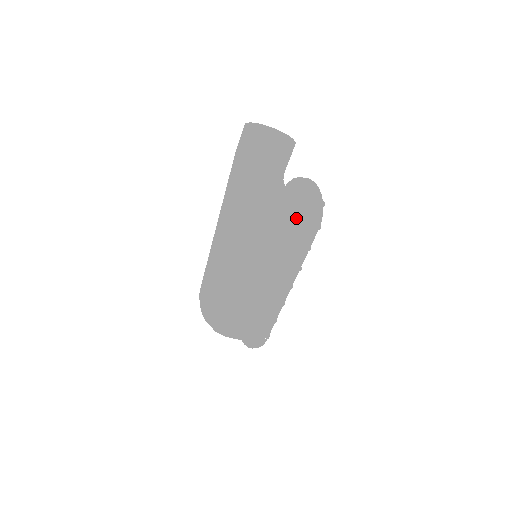
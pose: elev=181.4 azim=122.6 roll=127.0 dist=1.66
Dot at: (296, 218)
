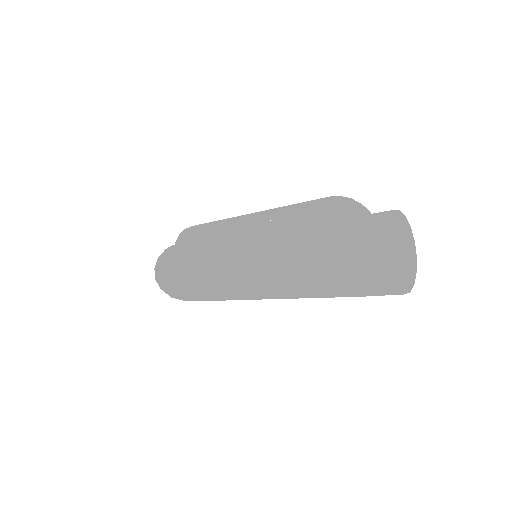
Dot at: occluded
